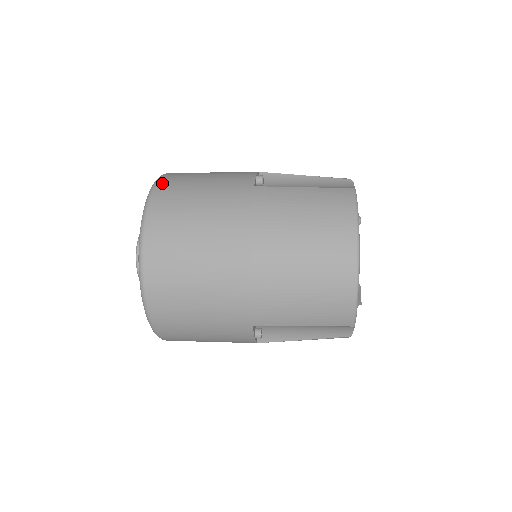
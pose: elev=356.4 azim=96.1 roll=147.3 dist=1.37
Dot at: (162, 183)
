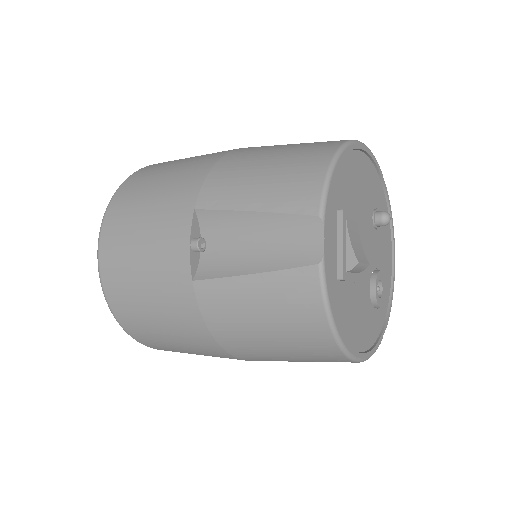
Dot at: occluded
